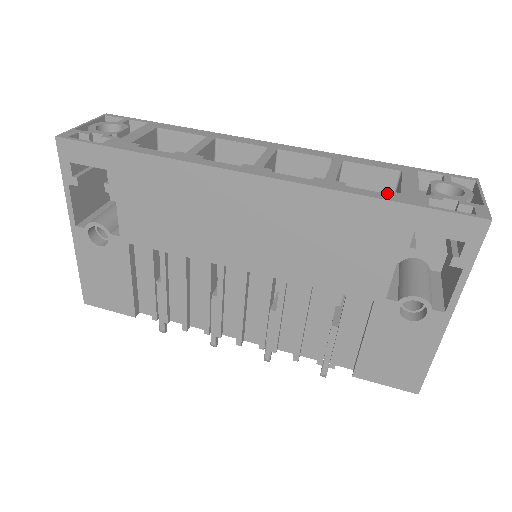
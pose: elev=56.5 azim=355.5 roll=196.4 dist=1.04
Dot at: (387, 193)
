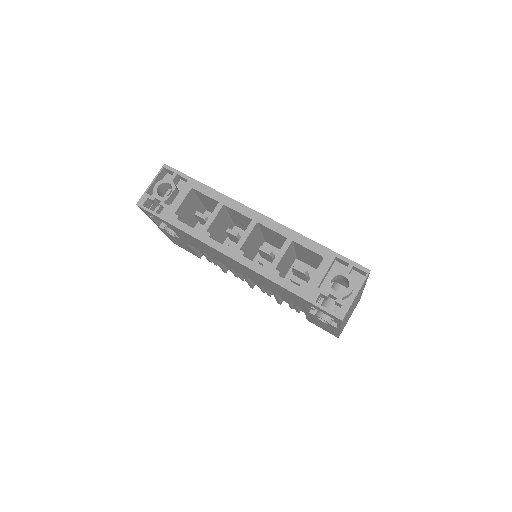
Dot at: (320, 259)
